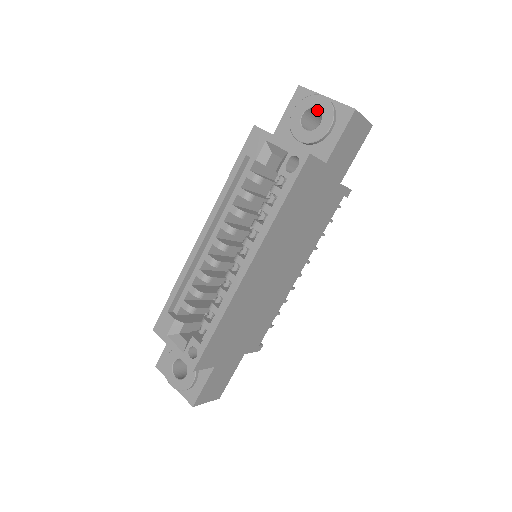
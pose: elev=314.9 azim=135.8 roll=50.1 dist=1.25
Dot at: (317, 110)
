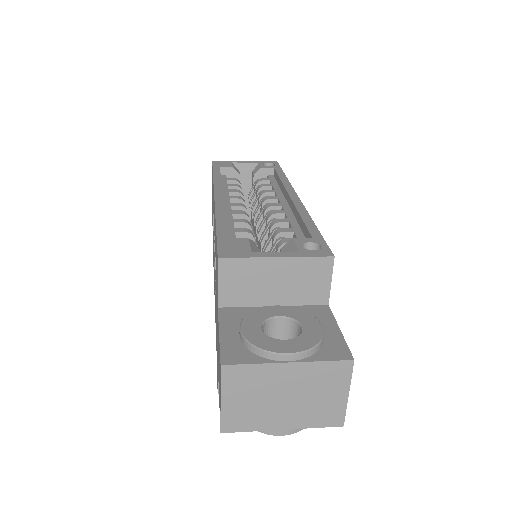
Dot at: occluded
